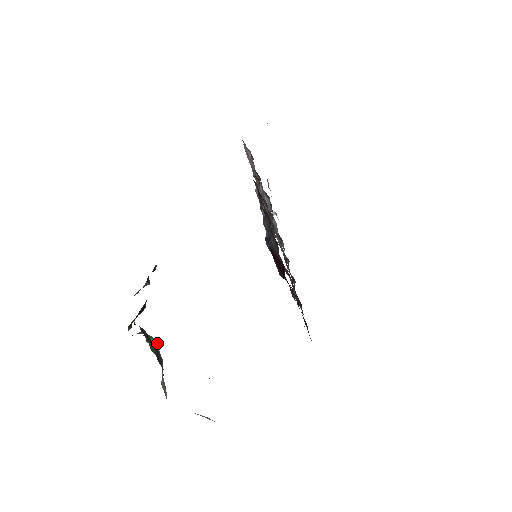
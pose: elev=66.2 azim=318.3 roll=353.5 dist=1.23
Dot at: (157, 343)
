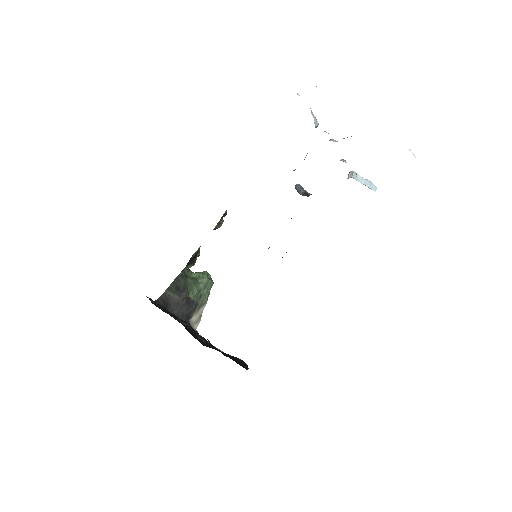
Dot at: (208, 282)
